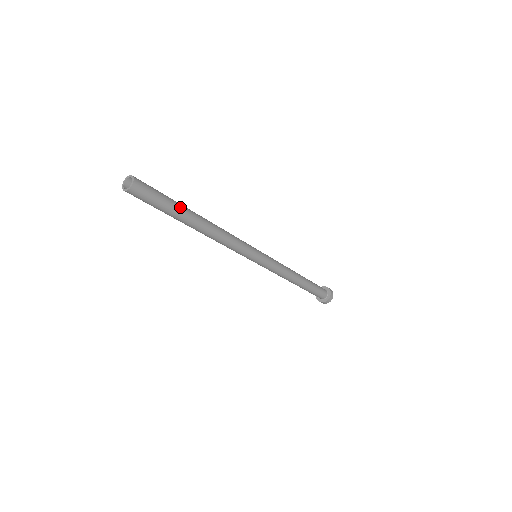
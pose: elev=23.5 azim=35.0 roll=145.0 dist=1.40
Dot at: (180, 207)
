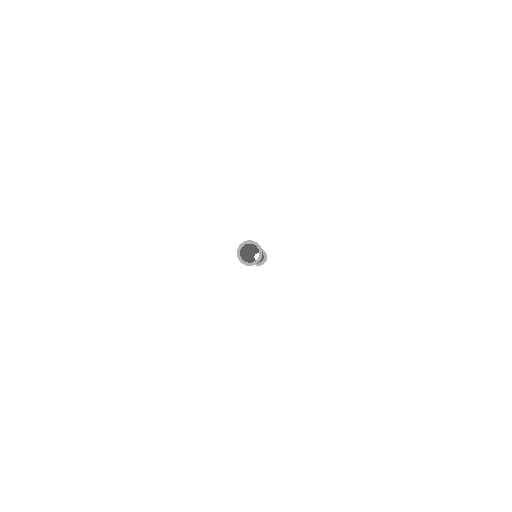
Dot at: occluded
